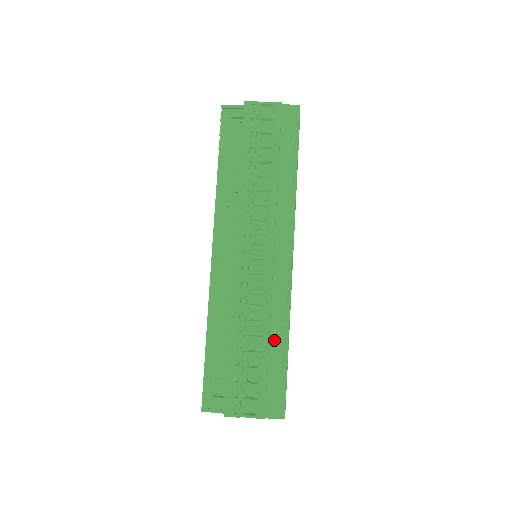
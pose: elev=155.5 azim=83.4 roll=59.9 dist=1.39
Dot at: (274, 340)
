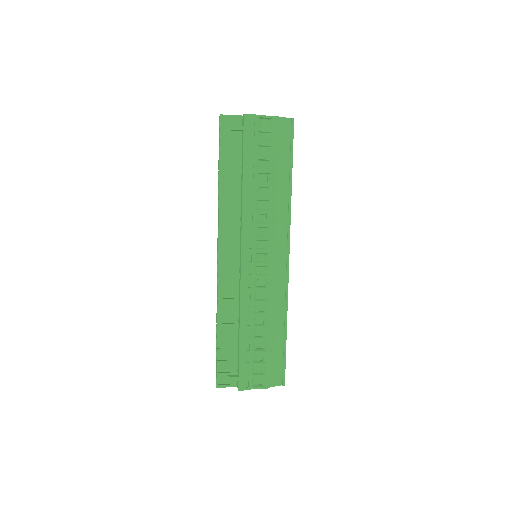
Dot at: (276, 327)
